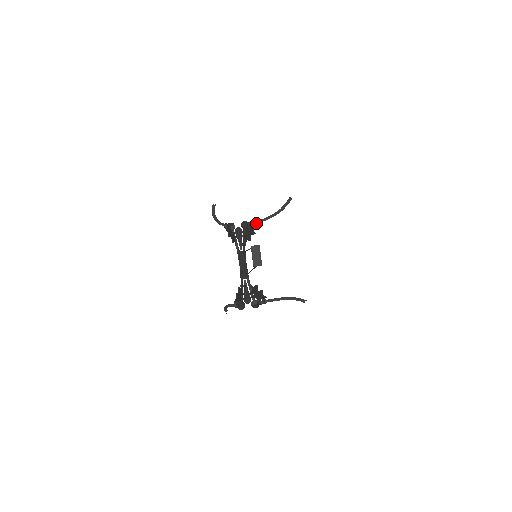
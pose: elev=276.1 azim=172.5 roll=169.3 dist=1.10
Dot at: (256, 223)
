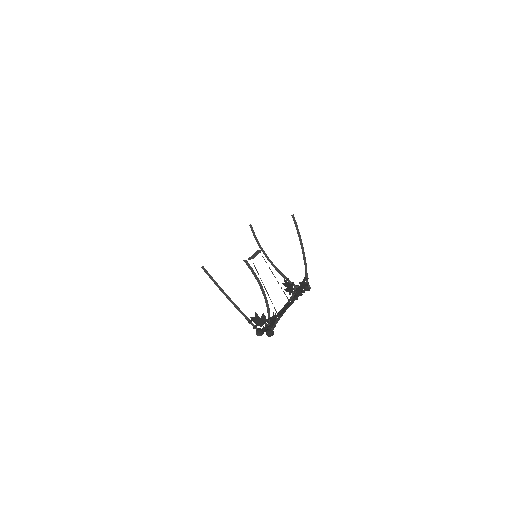
Dot at: (306, 276)
